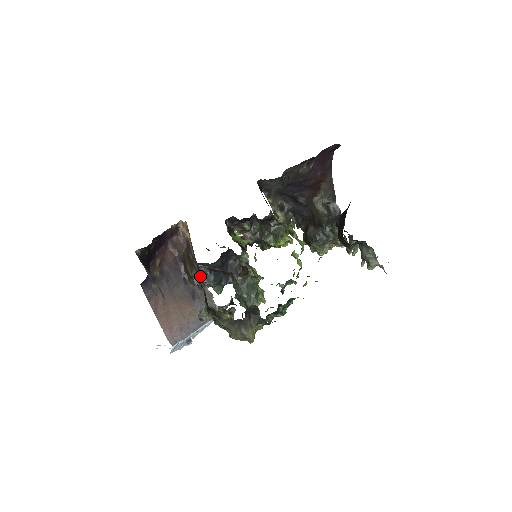
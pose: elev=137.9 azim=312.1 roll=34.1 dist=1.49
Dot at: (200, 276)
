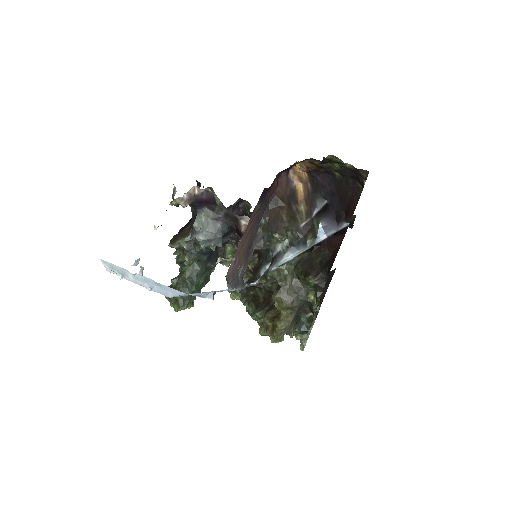
Dot at: (301, 235)
